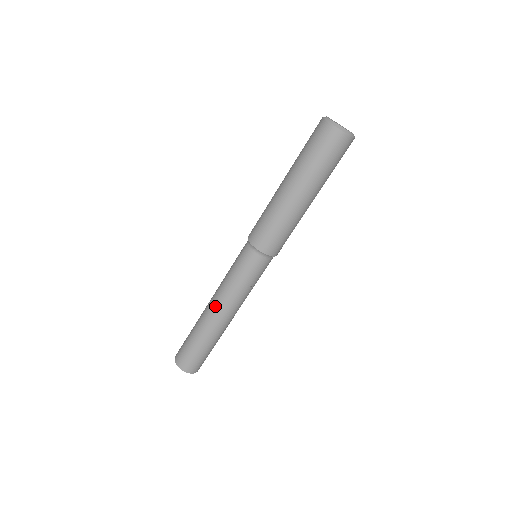
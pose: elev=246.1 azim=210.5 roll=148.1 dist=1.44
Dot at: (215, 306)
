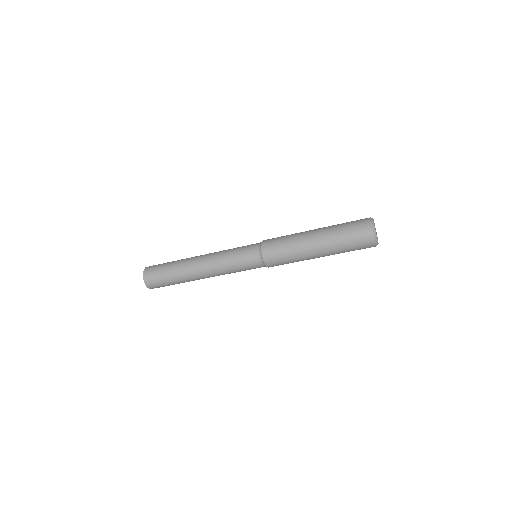
Dot at: (208, 276)
